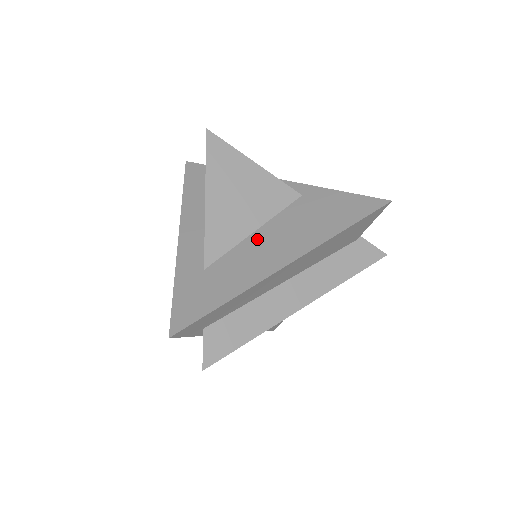
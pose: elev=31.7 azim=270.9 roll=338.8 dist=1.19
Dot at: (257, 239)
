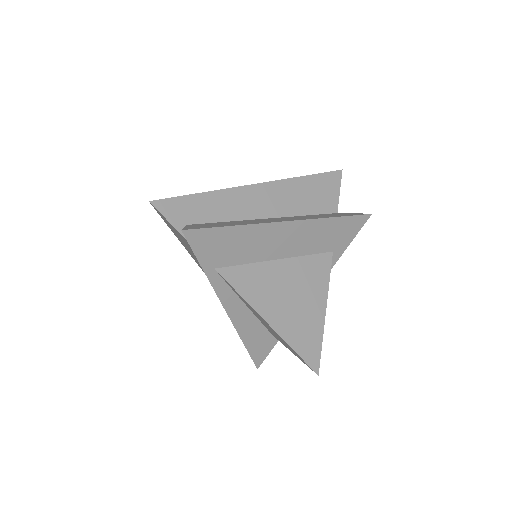
Dot at: occluded
